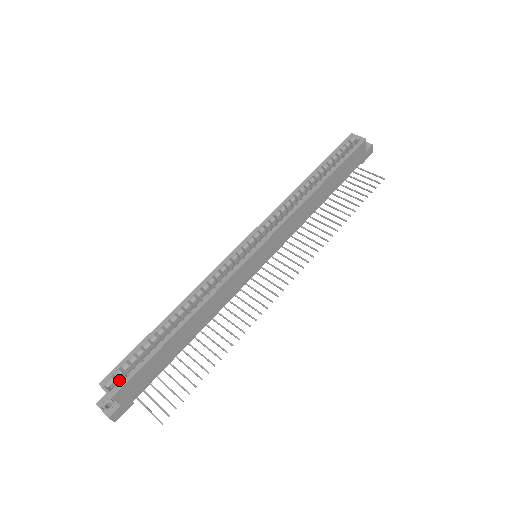
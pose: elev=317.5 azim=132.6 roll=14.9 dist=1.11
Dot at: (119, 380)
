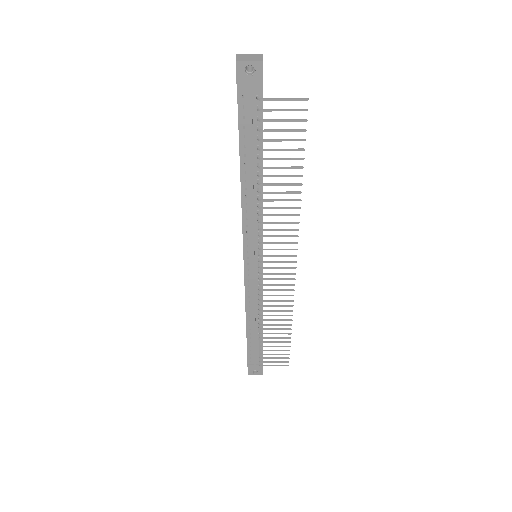
Dot at: occluded
